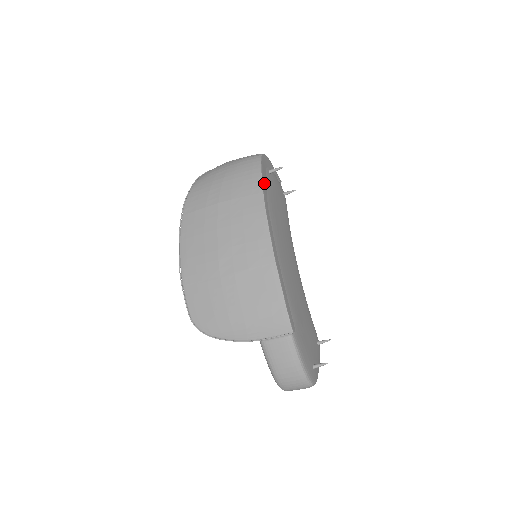
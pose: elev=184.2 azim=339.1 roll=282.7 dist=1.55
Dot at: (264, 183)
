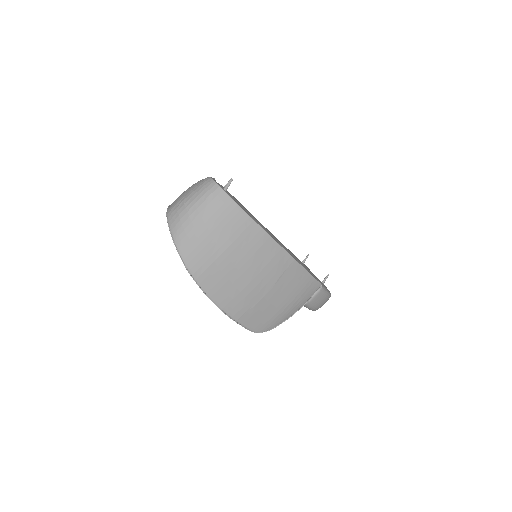
Dot at: (244, 210)
